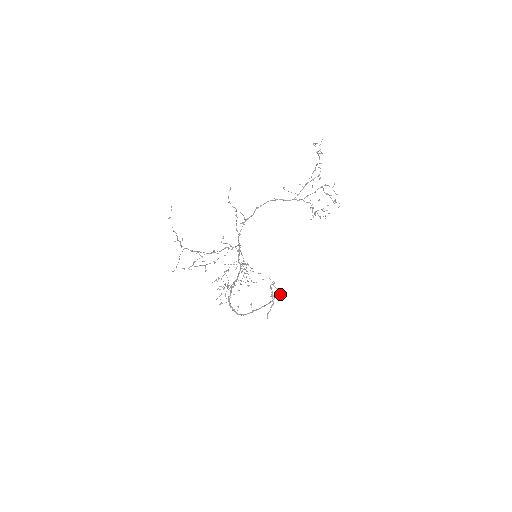
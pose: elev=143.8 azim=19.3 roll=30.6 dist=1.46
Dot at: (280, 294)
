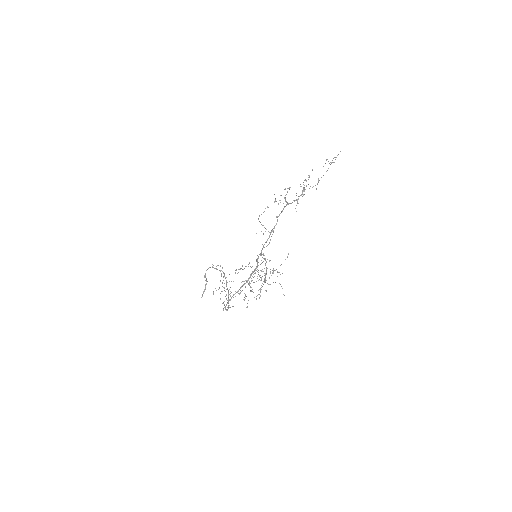
Dot at: (224, 273)
